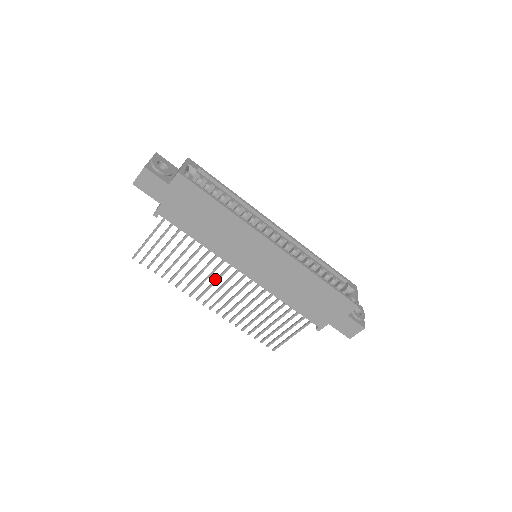
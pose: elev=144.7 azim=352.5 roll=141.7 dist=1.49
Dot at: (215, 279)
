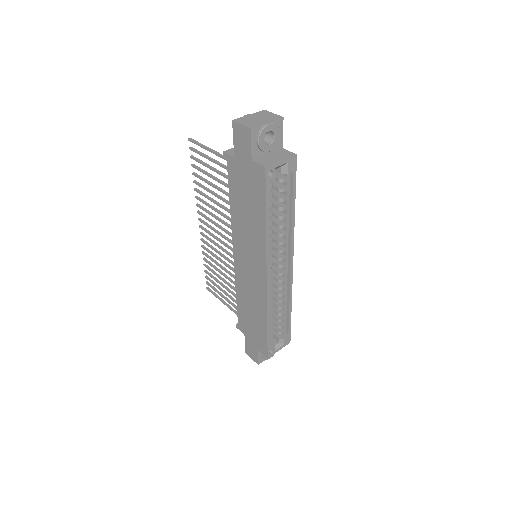
Dot at: occluded
